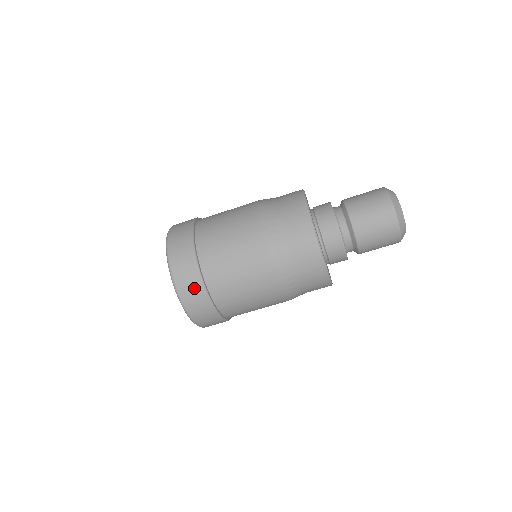
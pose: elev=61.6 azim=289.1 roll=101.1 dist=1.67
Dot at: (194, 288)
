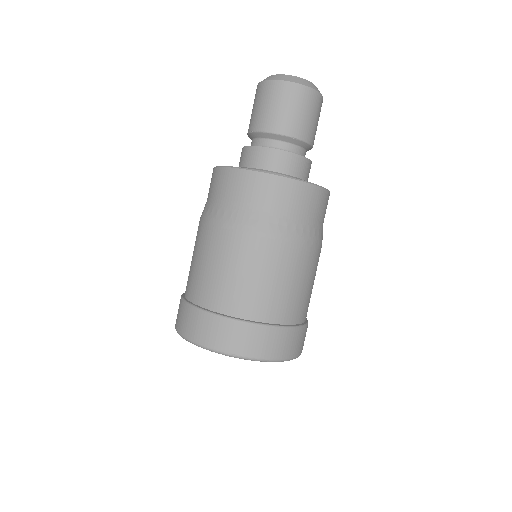
Dot at: (210, 326)
